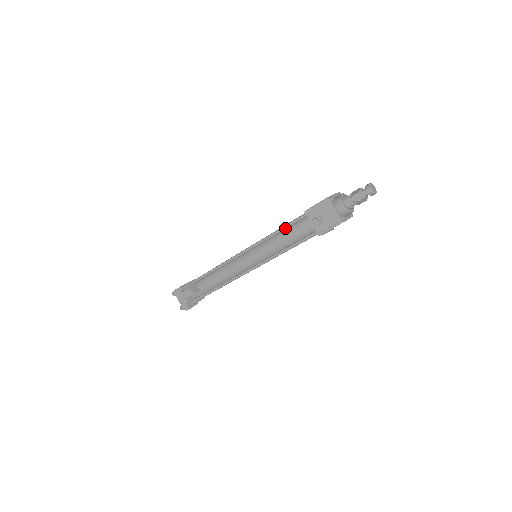
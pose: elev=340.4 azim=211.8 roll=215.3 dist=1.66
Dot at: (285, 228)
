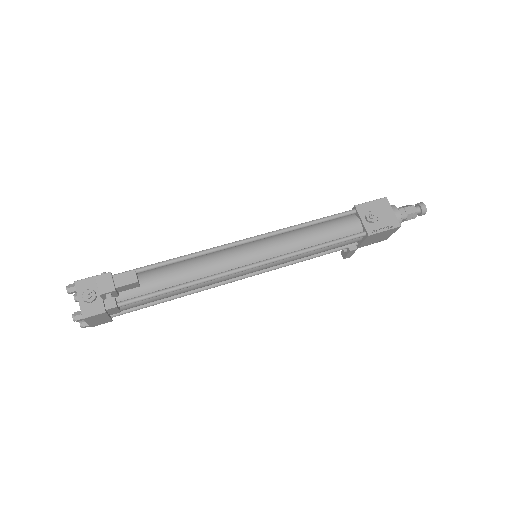
Dot at: (322, 220)
